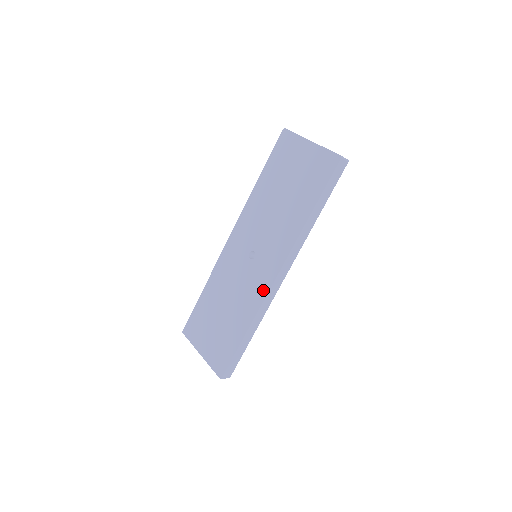
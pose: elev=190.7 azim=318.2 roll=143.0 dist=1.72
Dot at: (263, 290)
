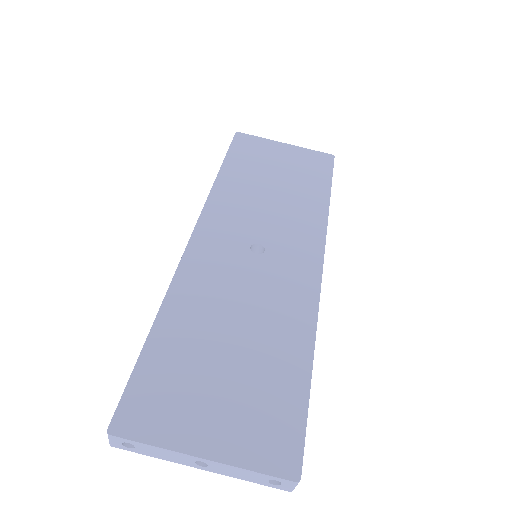
Dot at: (310, 287)
